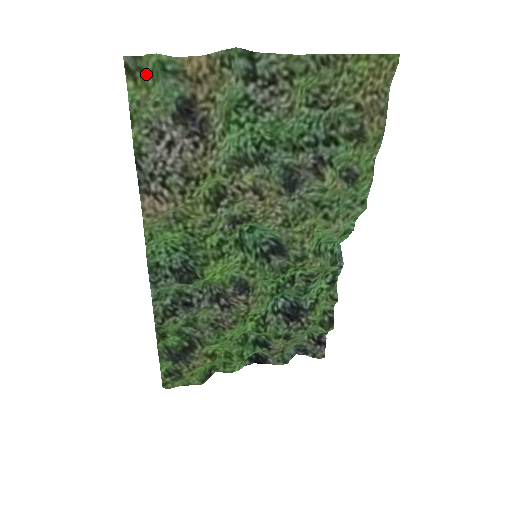
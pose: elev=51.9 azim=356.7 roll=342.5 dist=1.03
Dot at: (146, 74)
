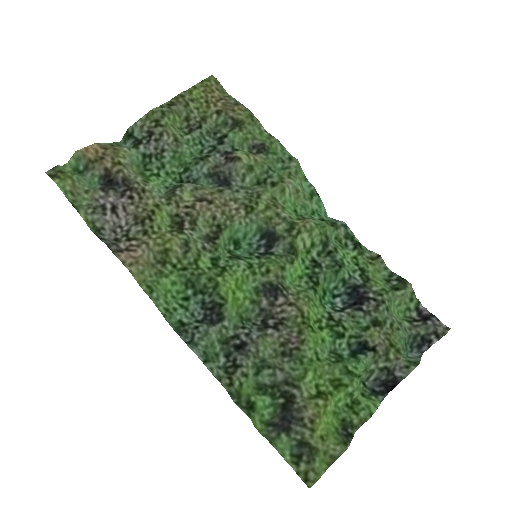
Dot at: (64, 172)
